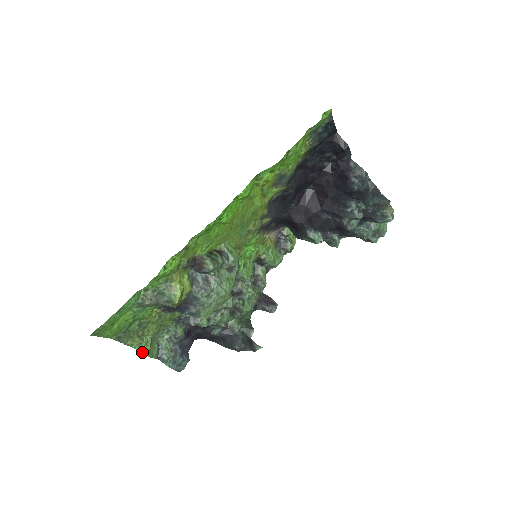
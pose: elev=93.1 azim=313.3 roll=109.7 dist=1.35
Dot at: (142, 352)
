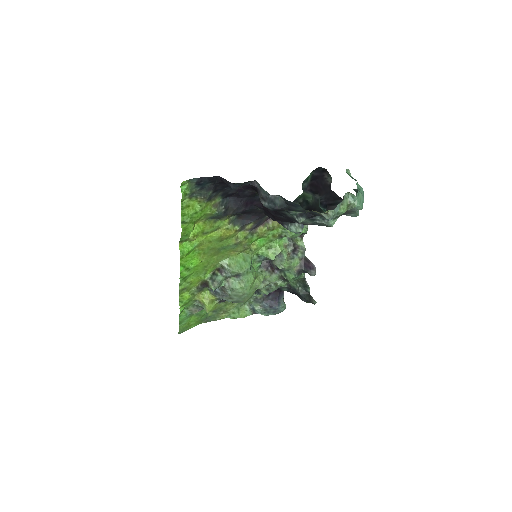
Dot at: (234, 318)
